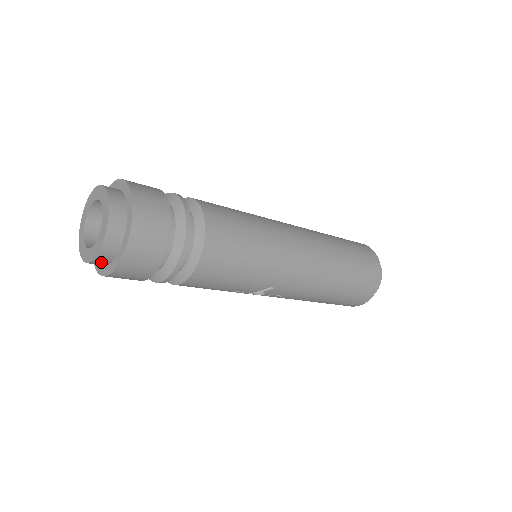
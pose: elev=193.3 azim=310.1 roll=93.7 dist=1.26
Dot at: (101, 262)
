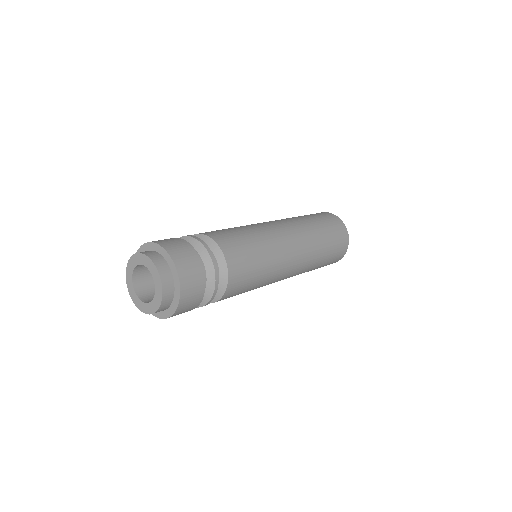
Dot at: occluded
